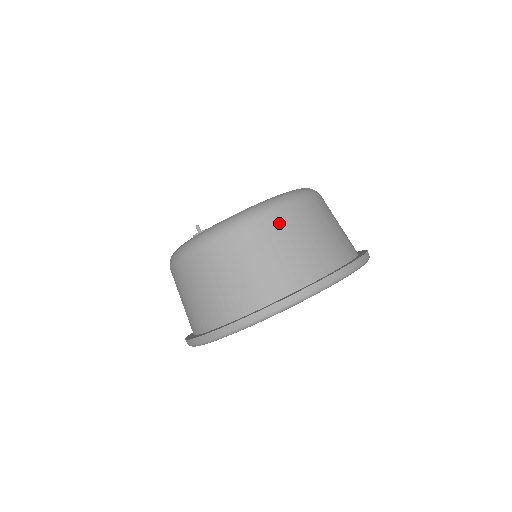
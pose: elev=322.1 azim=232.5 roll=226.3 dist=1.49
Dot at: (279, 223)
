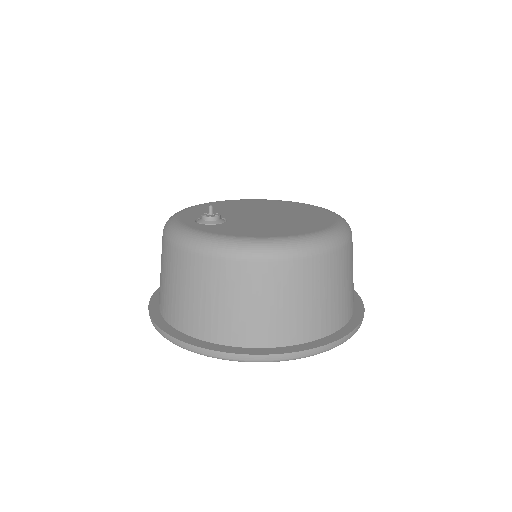
Dot at: (296, 273)
